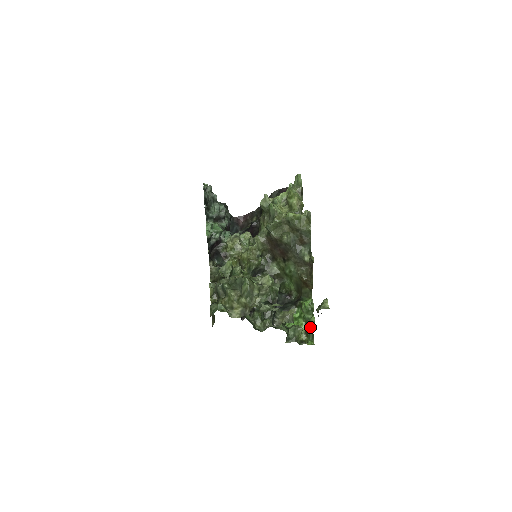
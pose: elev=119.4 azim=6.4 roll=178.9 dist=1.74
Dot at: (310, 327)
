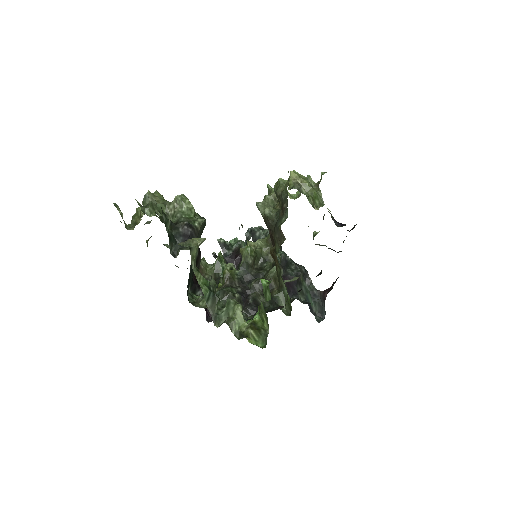
Dot at: (266, 321)
